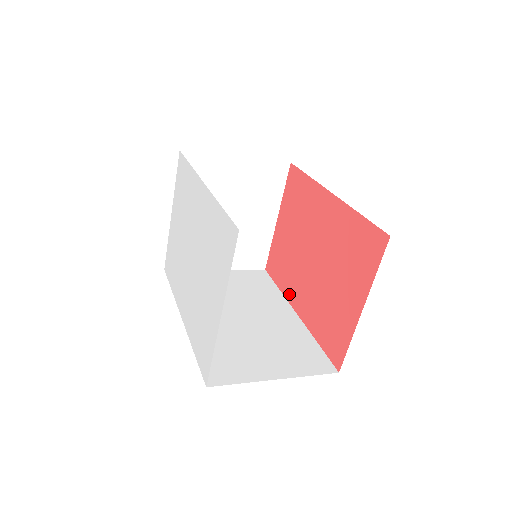
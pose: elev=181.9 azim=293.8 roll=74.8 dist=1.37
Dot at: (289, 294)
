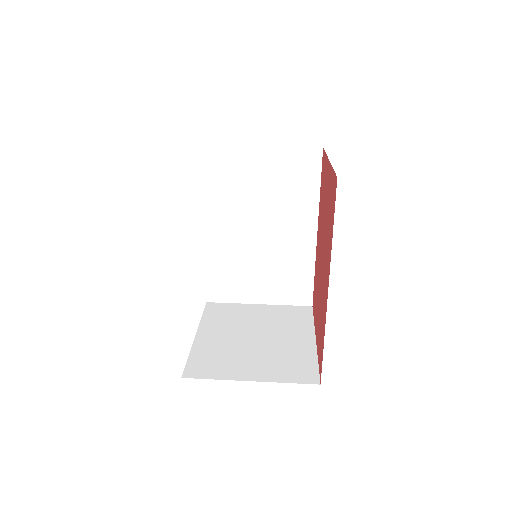
Dot at: (319, 215)
